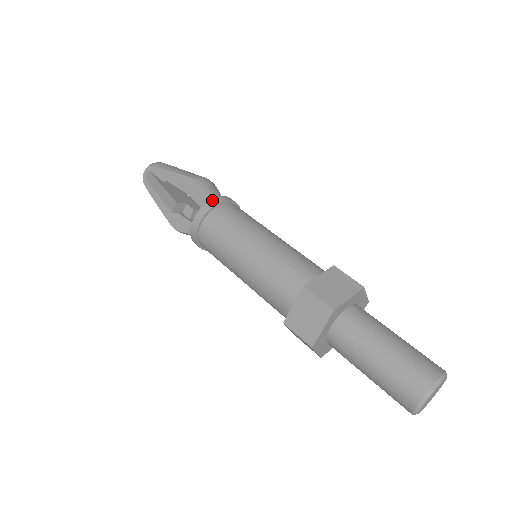
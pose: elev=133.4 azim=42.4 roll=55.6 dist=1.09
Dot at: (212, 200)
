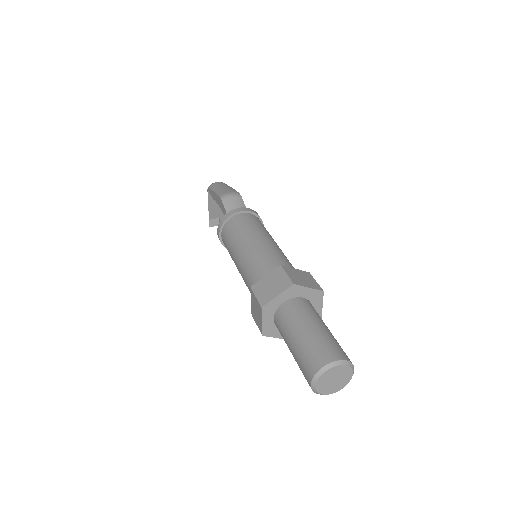
Dot at: (226, 215)
